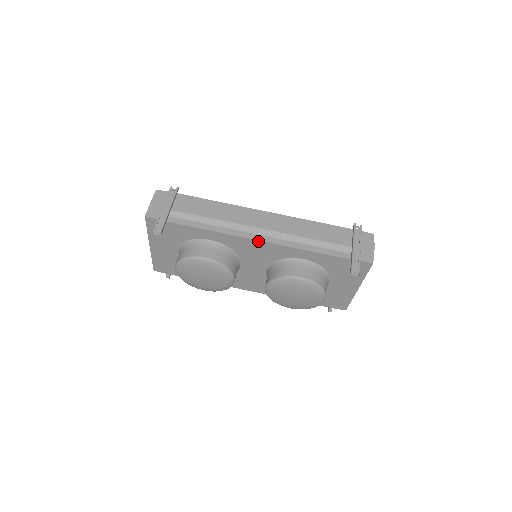
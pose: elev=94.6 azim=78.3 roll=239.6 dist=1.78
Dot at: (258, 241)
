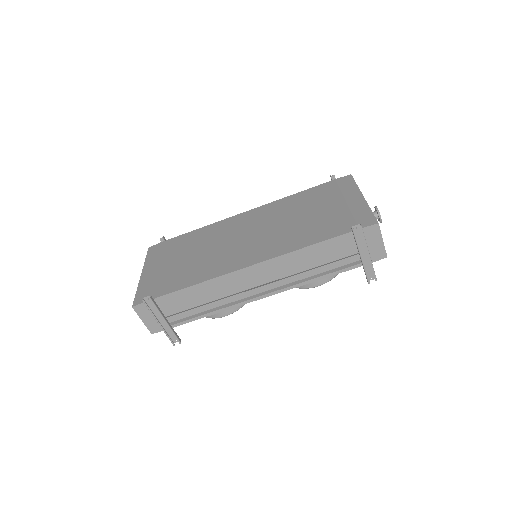
Dot at: (264, 297)
